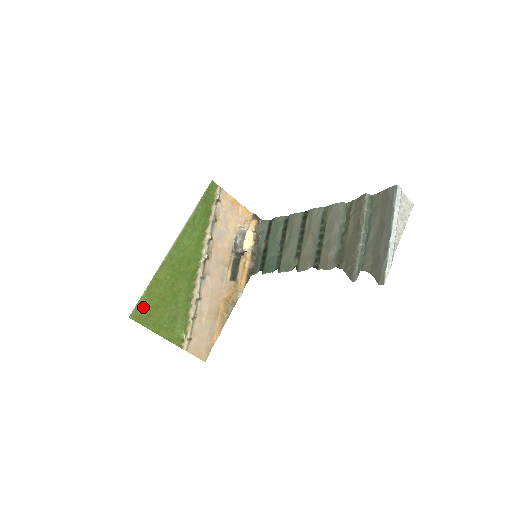
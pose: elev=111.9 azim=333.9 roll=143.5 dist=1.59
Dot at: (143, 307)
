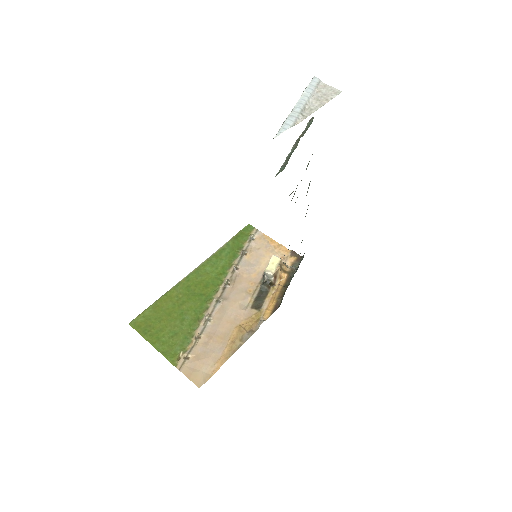
Dot at: (146, 317)
